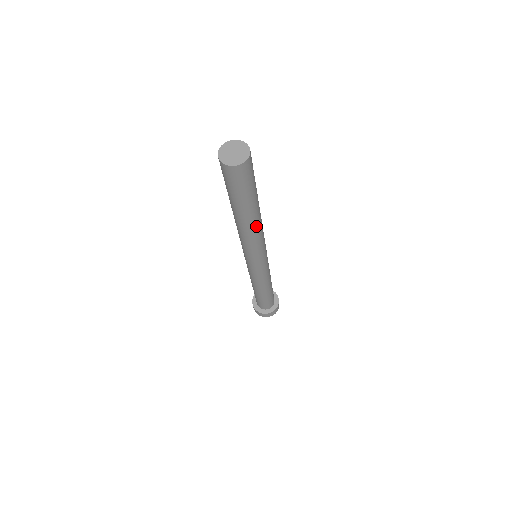
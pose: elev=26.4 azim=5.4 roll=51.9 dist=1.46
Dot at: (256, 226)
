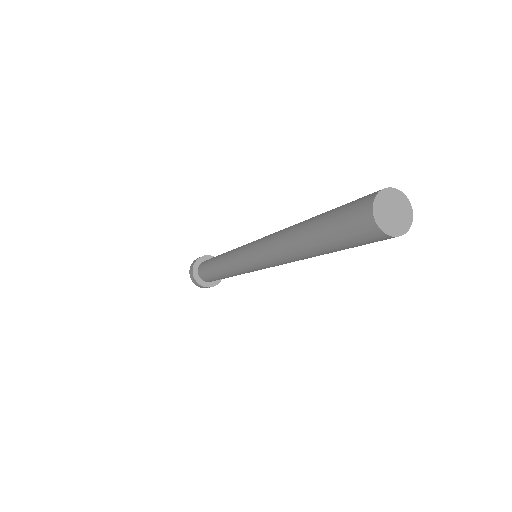
Dot at: occluded
